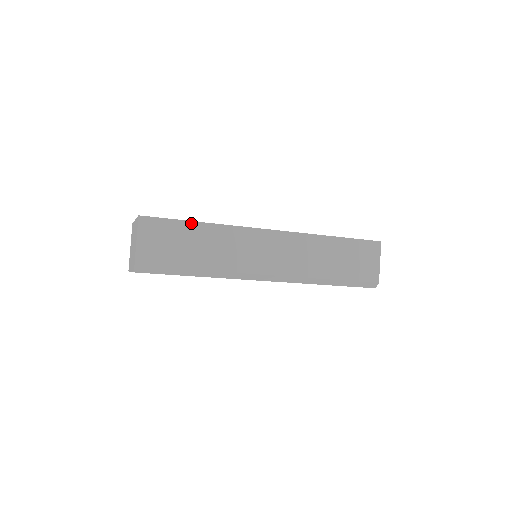
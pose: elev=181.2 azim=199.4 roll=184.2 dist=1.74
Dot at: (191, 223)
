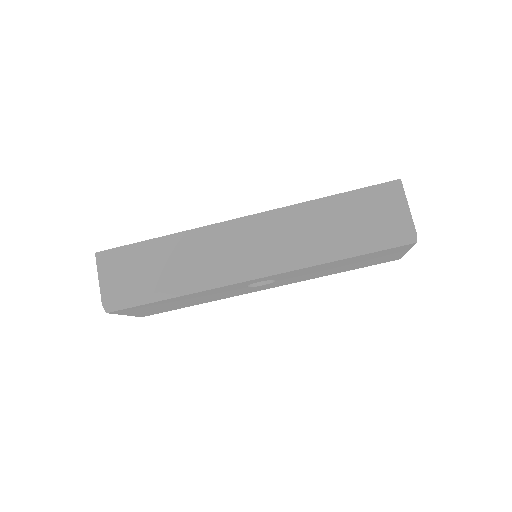
Dot at: (149, 242)
